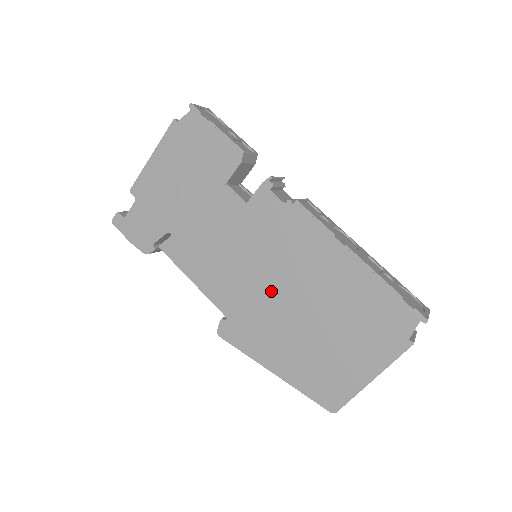
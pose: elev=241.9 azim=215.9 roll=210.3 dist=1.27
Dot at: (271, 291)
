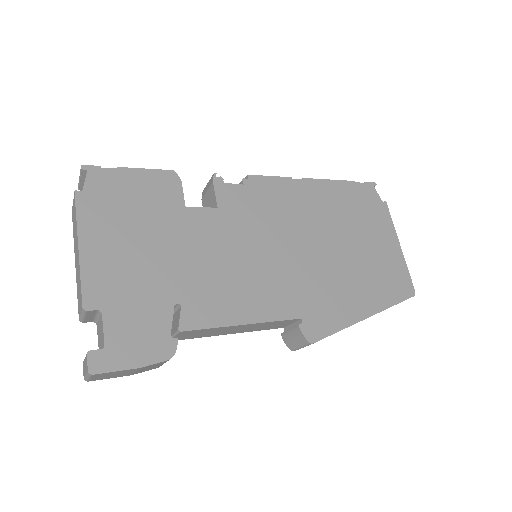
Dot at: (302, 256)
